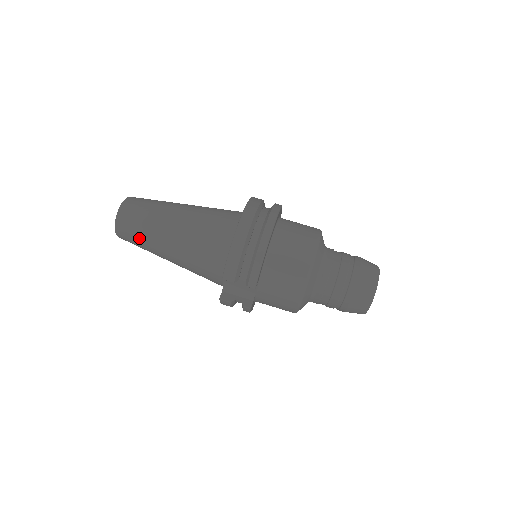
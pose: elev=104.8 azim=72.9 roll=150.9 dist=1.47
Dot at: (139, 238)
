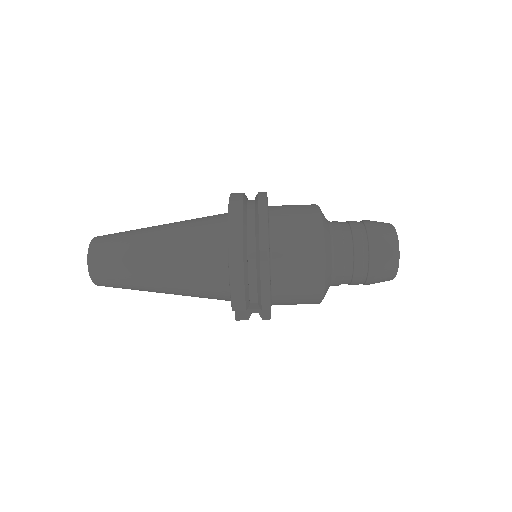
Dot at: (124, 286)
